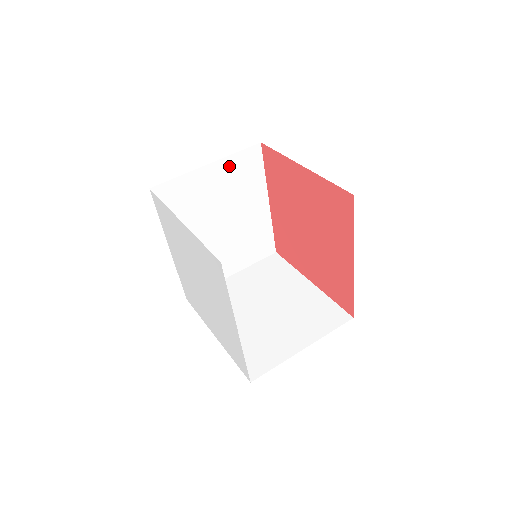
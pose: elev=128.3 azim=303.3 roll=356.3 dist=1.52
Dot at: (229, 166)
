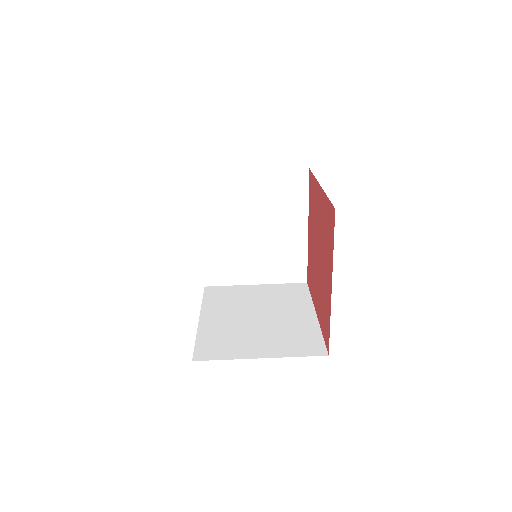
Dot at: occluded
